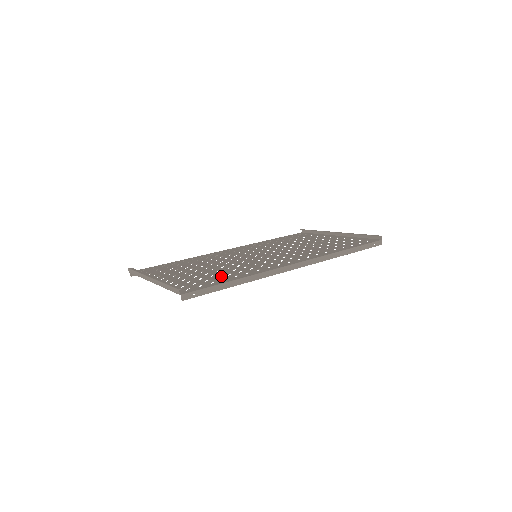
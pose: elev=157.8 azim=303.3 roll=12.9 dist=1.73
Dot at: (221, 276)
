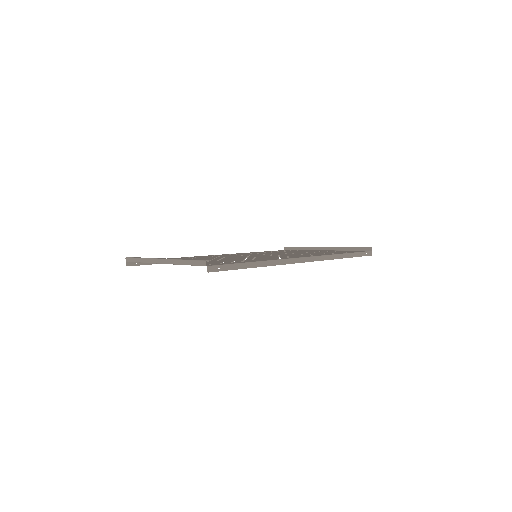
Dot at: occluded
